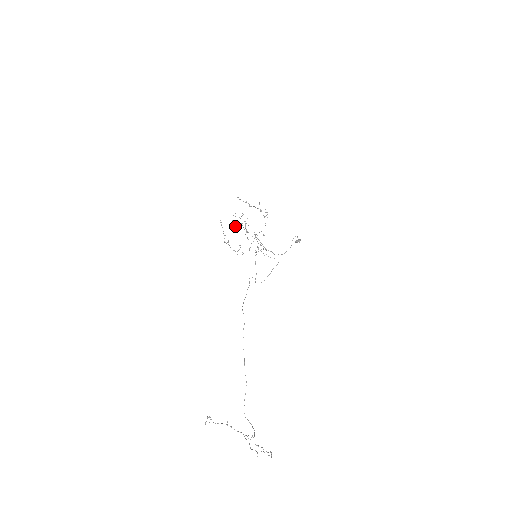
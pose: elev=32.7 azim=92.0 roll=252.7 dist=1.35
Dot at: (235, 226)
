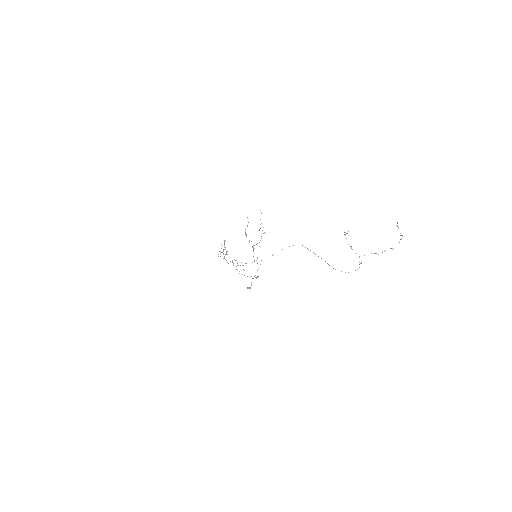
Dot at: occluded
